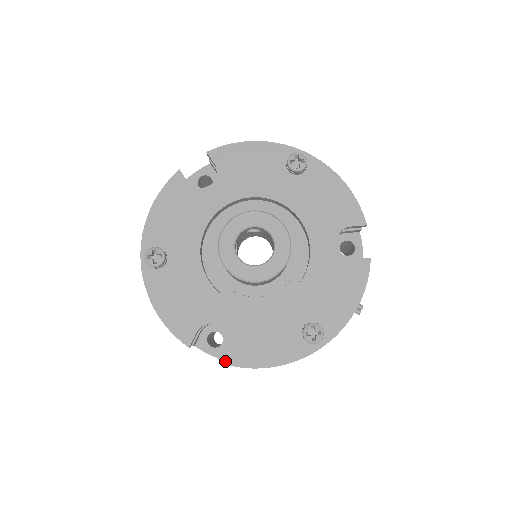
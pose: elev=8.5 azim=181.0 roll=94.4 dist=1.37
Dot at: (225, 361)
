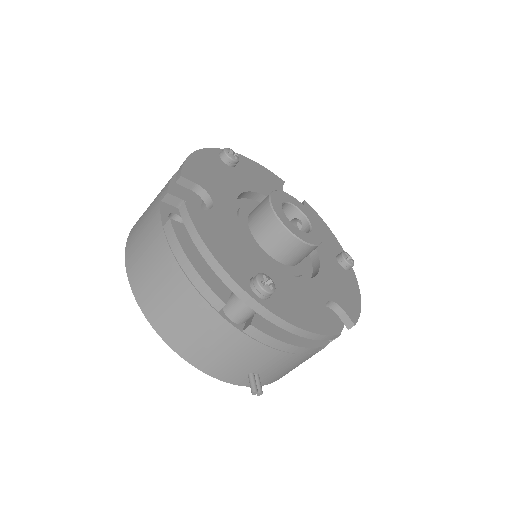
Dot at: (189, 206)
